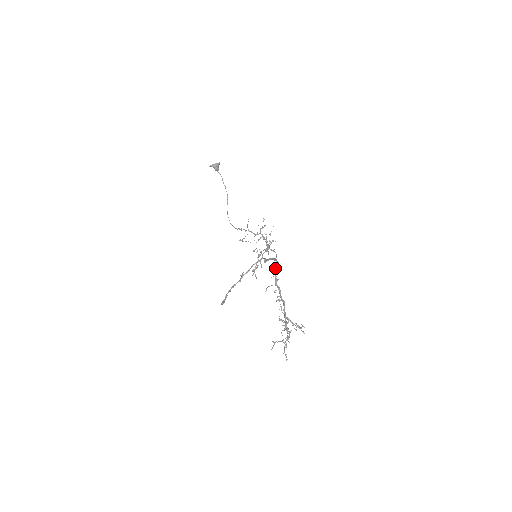
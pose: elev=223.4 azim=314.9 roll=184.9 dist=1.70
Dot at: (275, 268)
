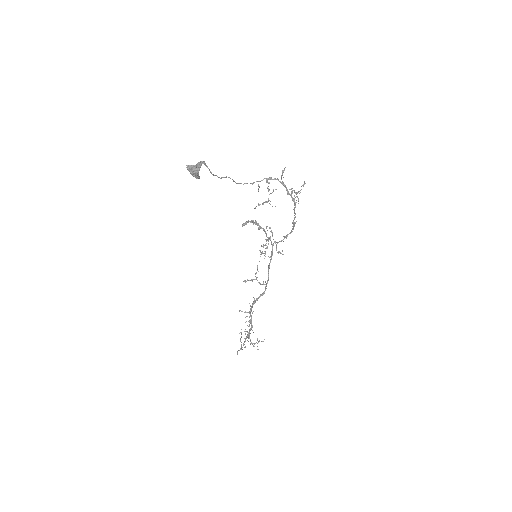
Dot at: (254, 302)
